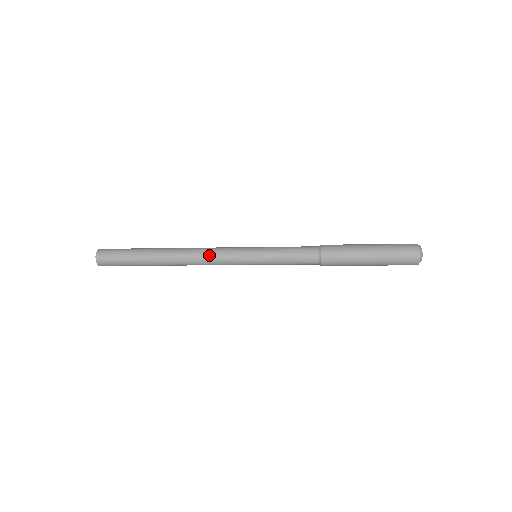
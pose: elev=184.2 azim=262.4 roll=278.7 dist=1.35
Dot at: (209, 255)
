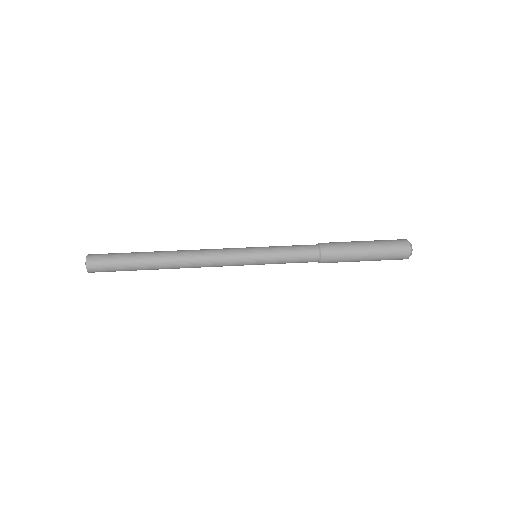
Dot at: (210, 266)
